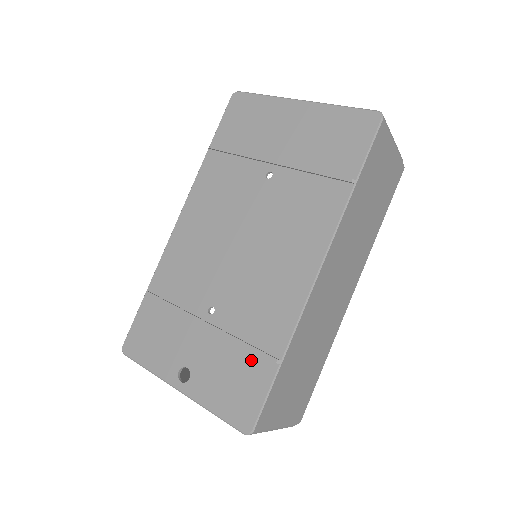
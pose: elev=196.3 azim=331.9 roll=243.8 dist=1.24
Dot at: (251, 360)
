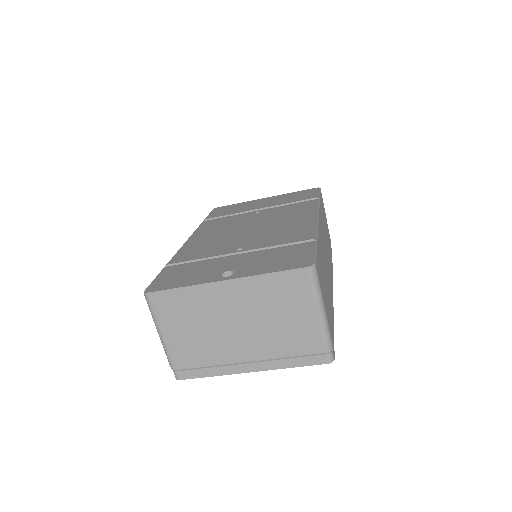
Dot at: (290, 248)
